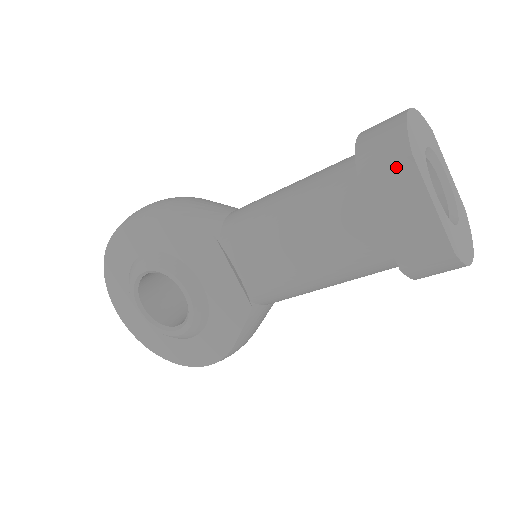
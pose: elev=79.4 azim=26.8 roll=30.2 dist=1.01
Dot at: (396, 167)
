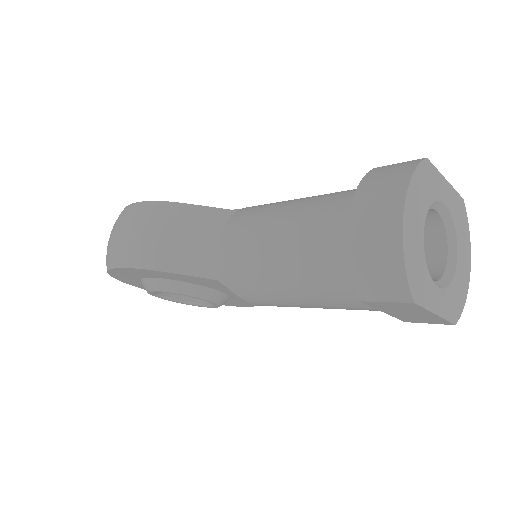
Dot at: (398, 304)
